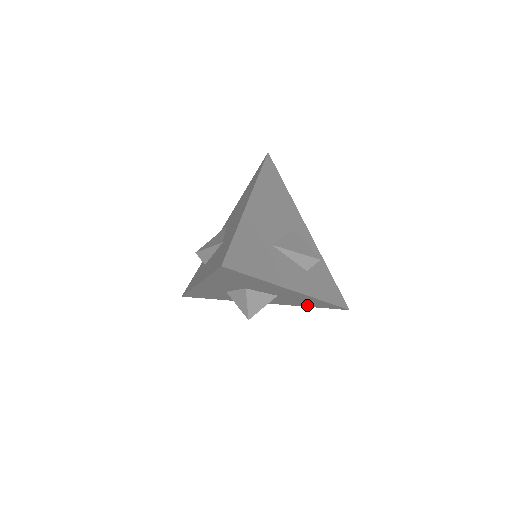
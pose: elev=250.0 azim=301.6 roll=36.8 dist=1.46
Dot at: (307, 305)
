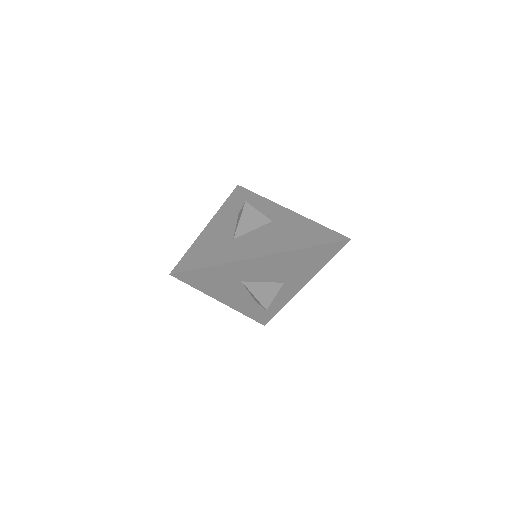
Dot at: occluded
